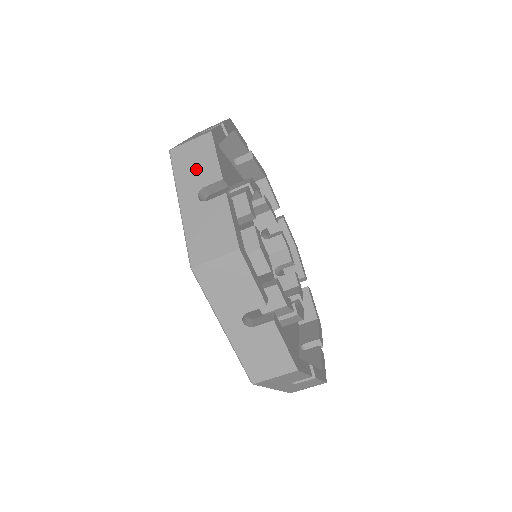
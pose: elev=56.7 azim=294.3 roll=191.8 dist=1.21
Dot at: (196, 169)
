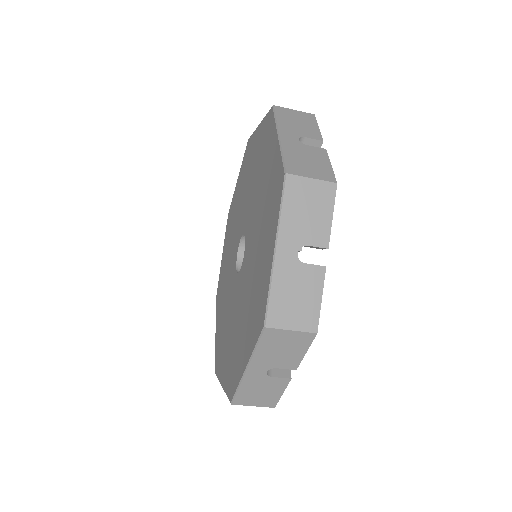
Dot at: (280, 354)
